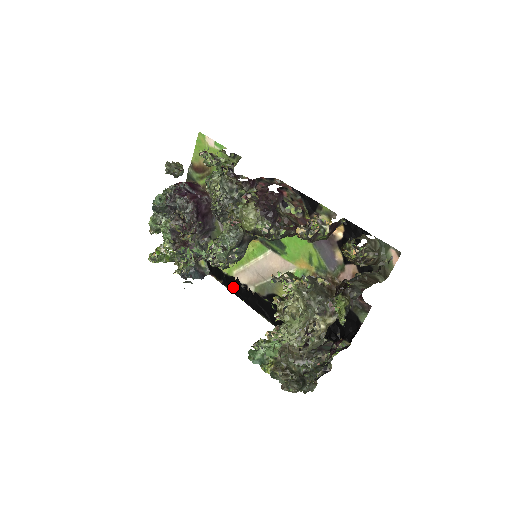
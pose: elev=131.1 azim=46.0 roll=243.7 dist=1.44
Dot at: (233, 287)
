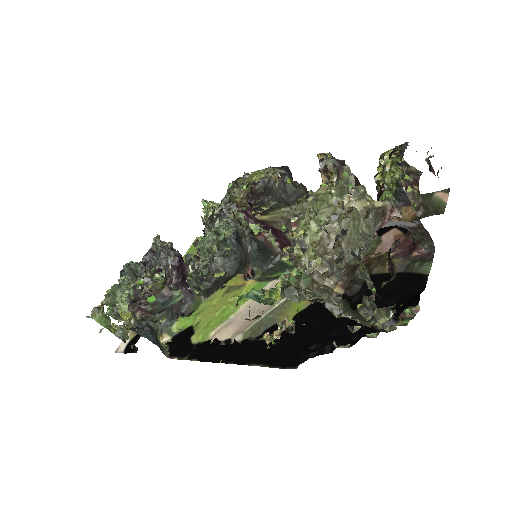
Dot at: (206, 353)
